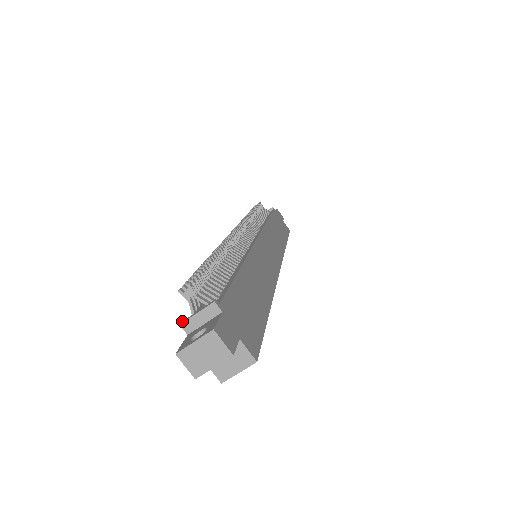
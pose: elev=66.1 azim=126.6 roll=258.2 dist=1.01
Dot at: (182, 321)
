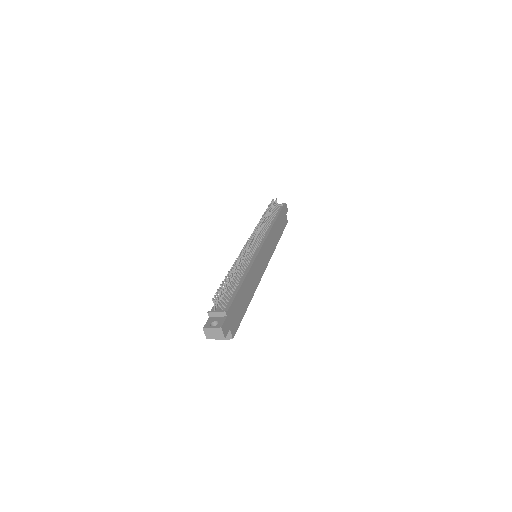
Dot at: (209, 311)
